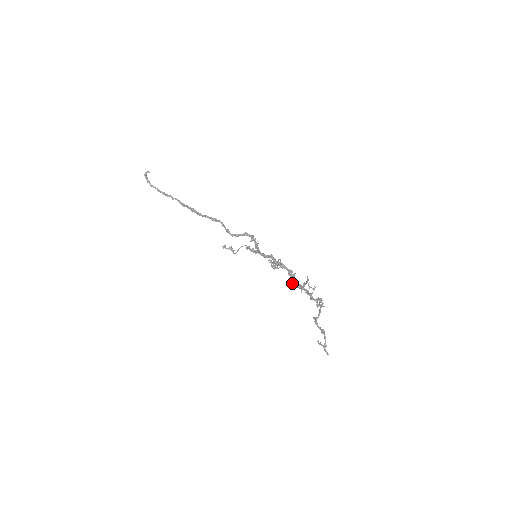
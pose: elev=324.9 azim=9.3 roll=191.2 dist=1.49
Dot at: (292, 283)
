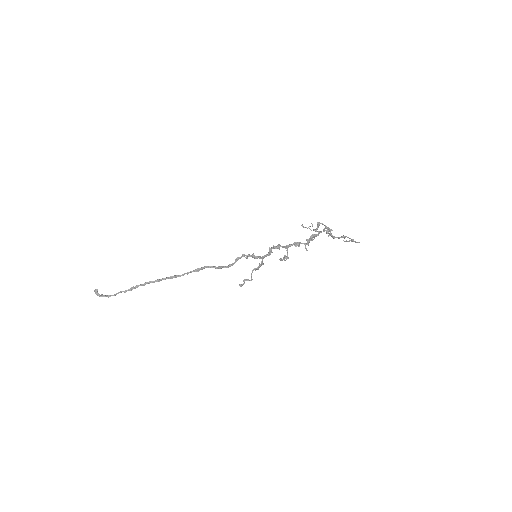
Dot at: occluded
